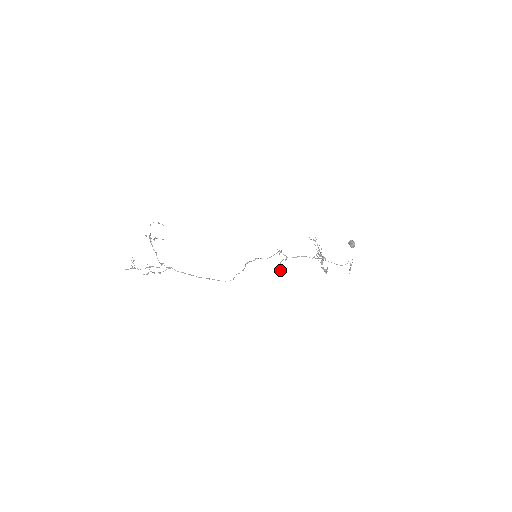
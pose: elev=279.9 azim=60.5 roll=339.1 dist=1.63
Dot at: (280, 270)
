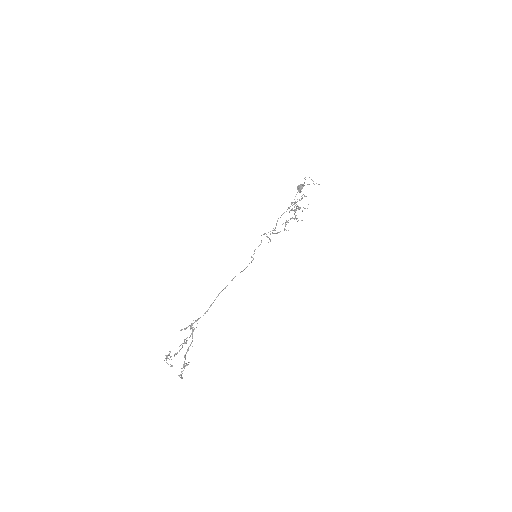
Dot at: (278, 232)
